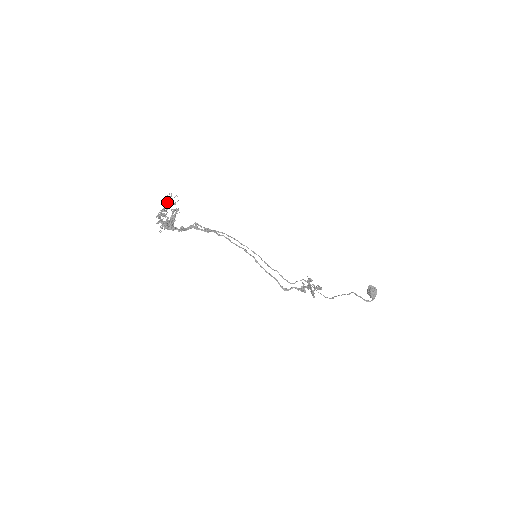
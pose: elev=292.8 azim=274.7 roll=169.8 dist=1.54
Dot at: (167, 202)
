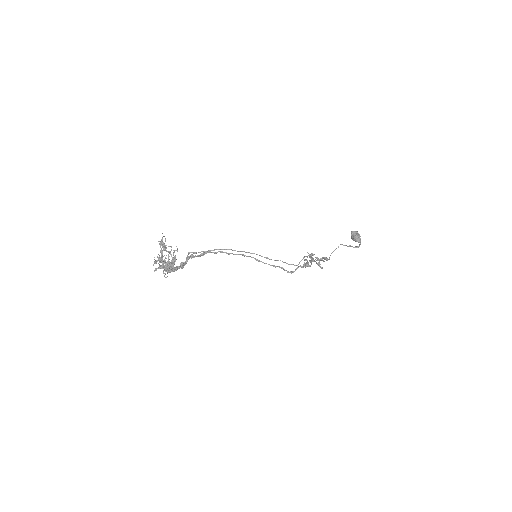
Dot at: (163, 248)
